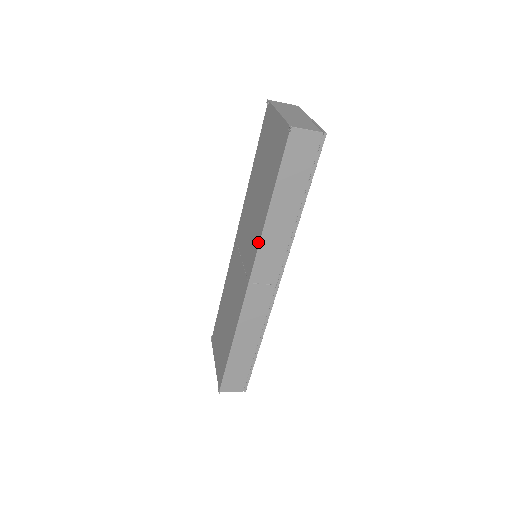
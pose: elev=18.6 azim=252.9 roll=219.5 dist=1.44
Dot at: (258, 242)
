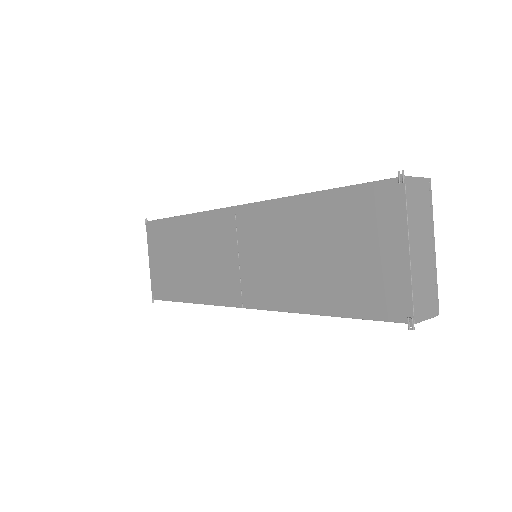
Dot at: (280, 308)
